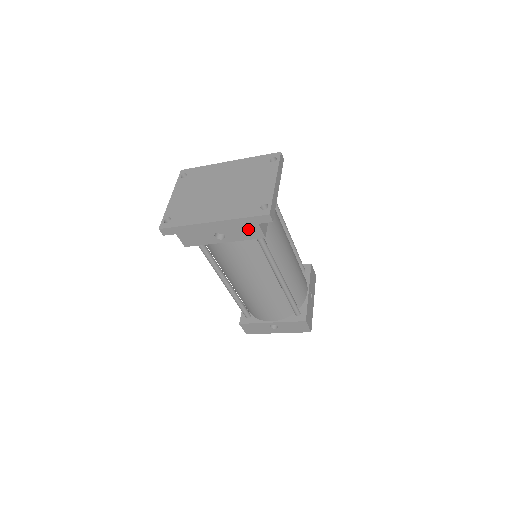
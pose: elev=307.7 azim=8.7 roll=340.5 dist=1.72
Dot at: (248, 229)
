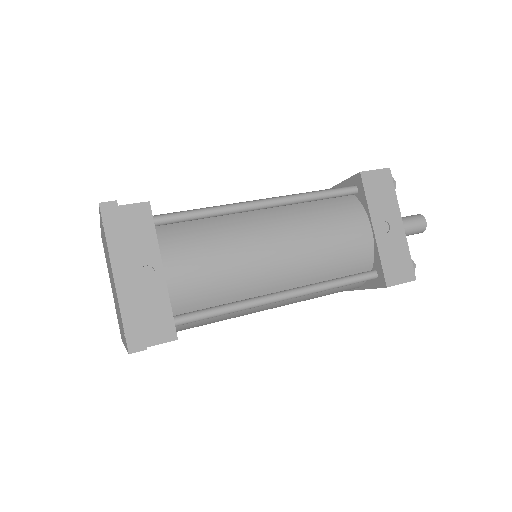
Dot at: occluded
